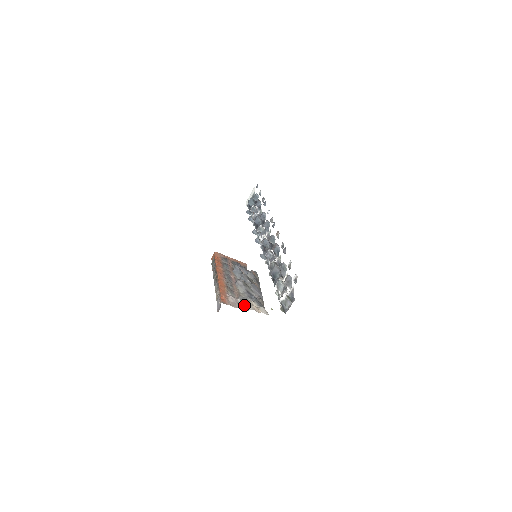
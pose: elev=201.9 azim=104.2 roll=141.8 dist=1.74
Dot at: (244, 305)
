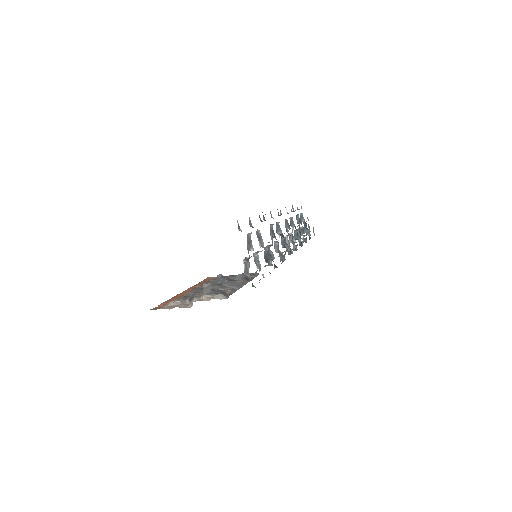
Dot at: (190, 302)
